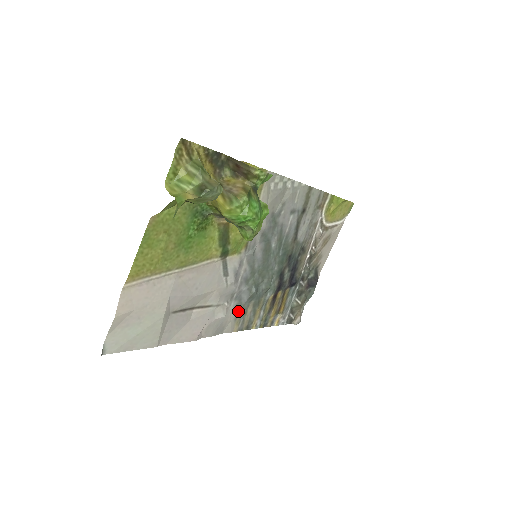
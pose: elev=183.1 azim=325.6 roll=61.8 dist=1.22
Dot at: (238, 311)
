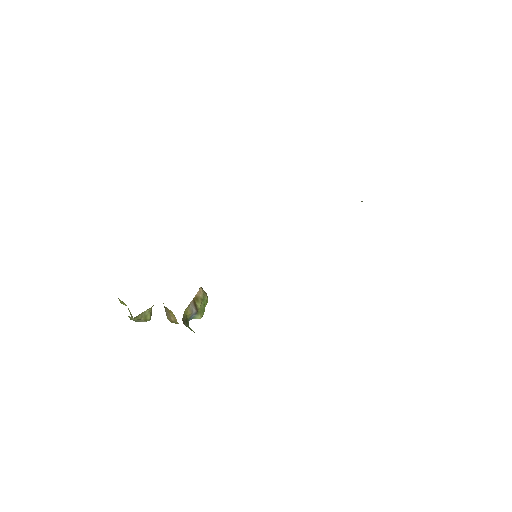
Dot at: occluded
